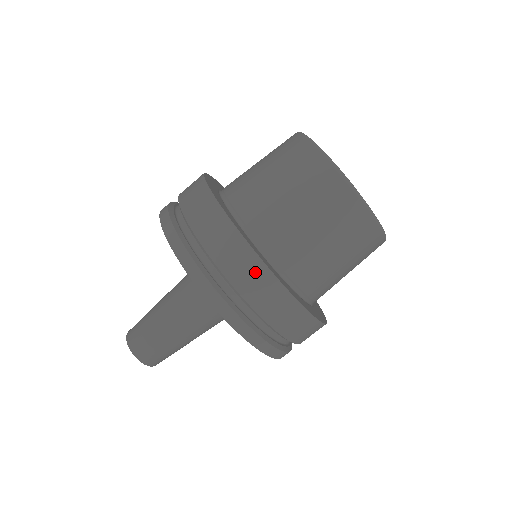
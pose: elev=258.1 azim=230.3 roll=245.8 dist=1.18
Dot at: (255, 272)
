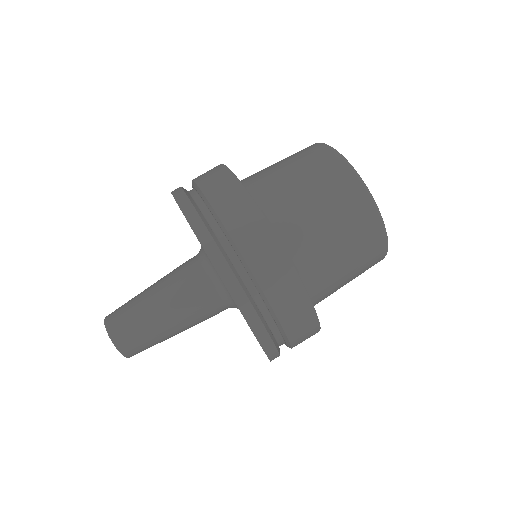
Dot at: (302, 309)
